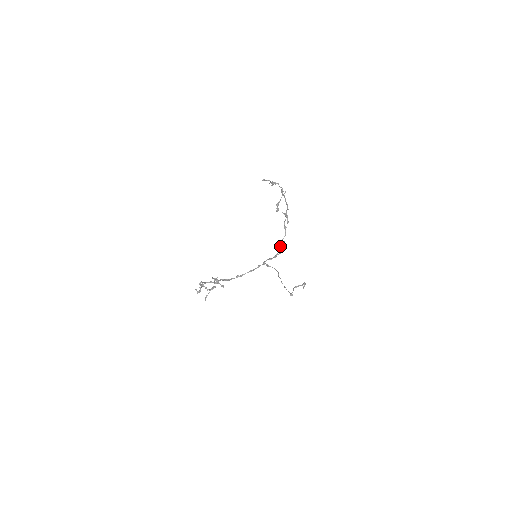
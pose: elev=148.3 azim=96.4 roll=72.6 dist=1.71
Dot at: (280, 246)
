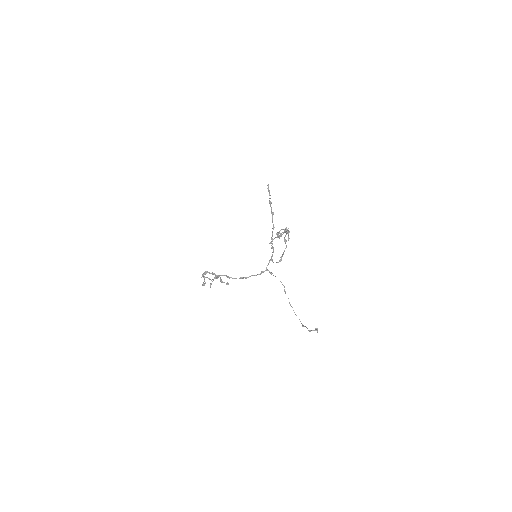
Dot at: occluded
